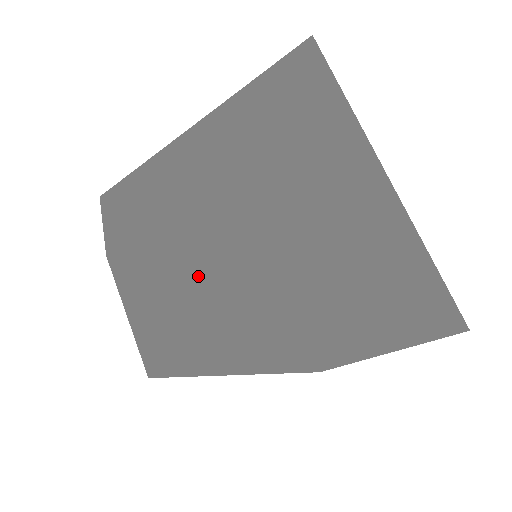
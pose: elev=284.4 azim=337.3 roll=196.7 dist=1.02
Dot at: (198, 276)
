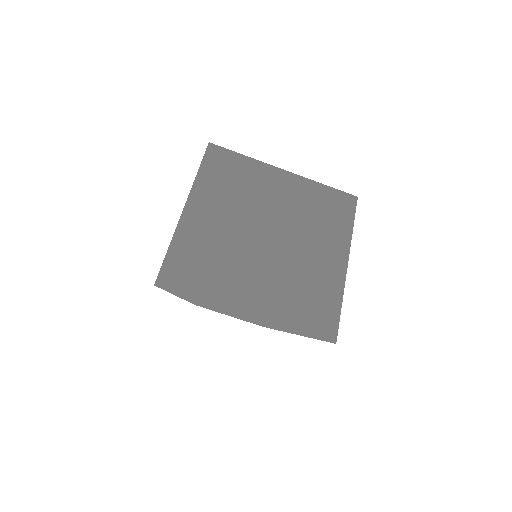
Dot at: occluded
